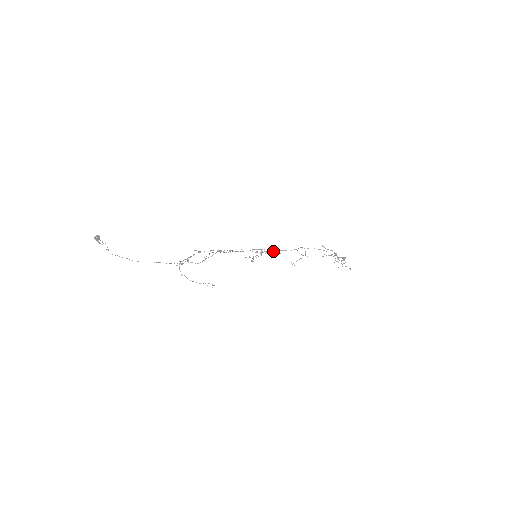
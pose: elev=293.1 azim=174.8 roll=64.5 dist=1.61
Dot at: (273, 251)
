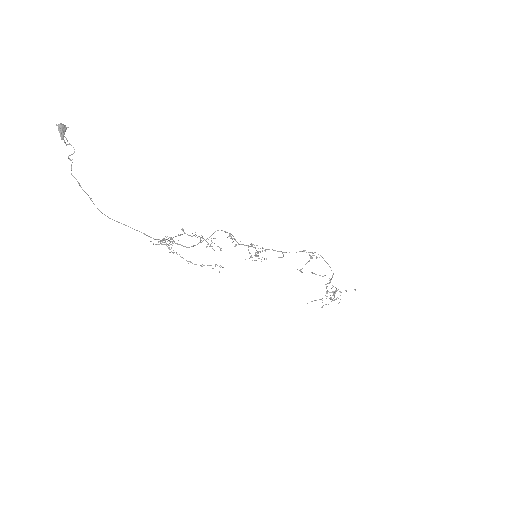
Dot at: (275, 250)
